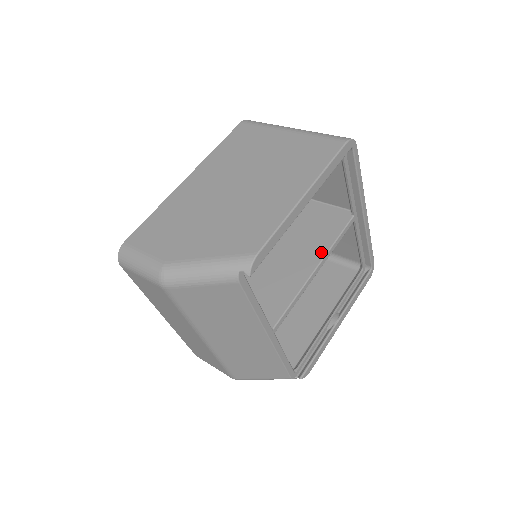
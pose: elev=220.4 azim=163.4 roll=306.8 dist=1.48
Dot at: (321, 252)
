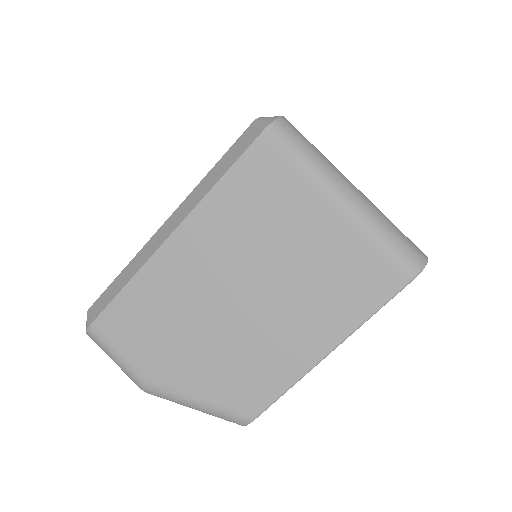
Dot at: occluded
